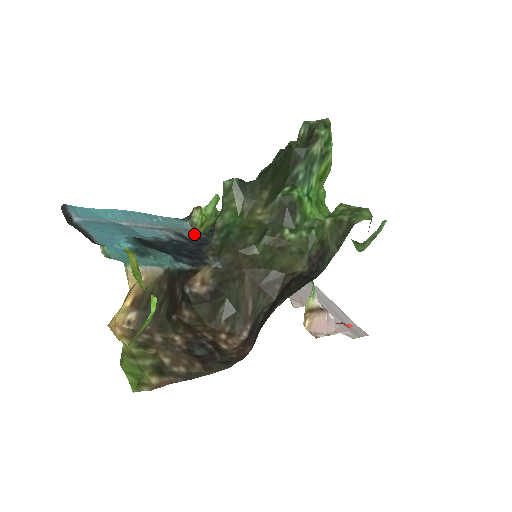
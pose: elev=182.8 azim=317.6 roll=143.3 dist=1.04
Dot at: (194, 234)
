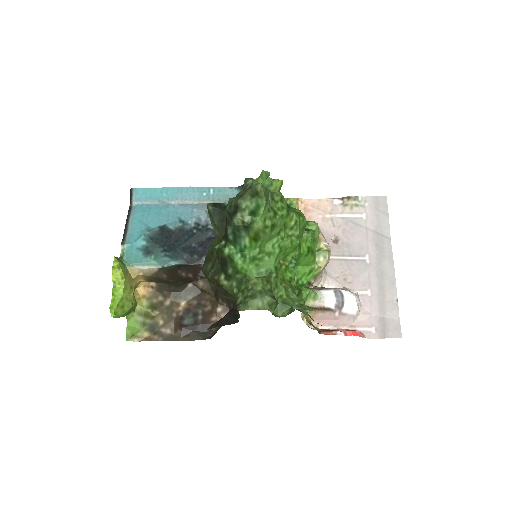
Dot at: occluded
